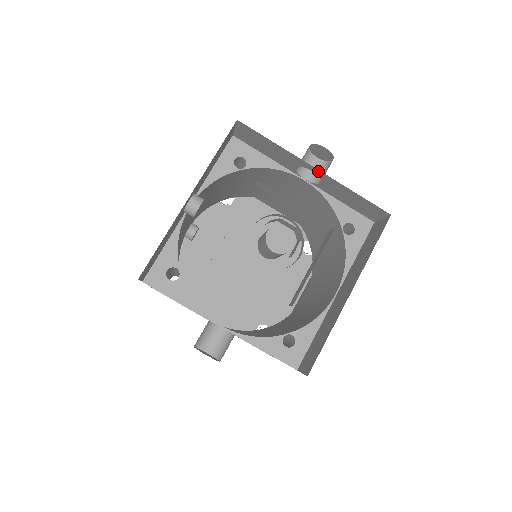
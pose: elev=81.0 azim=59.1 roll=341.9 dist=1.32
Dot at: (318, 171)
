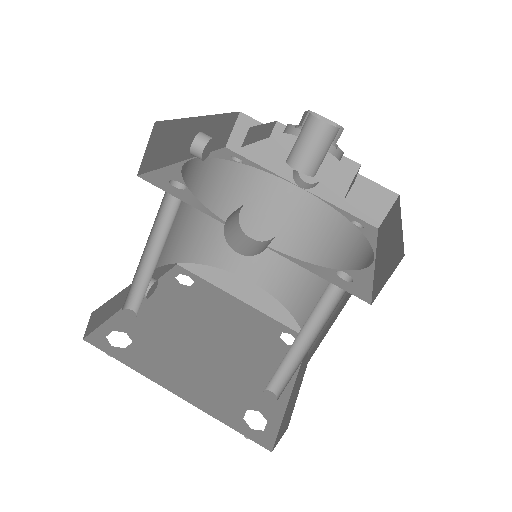
Dot at: occluded
